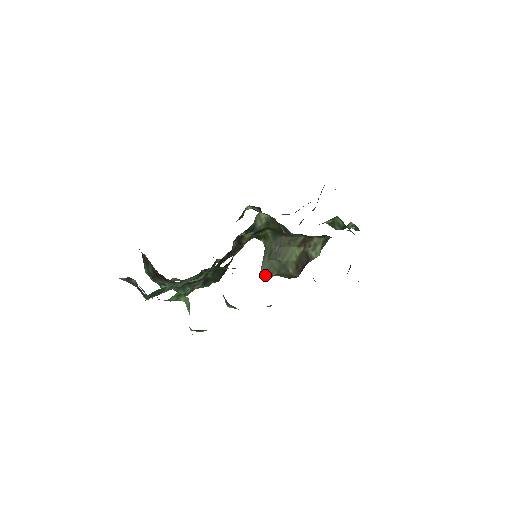
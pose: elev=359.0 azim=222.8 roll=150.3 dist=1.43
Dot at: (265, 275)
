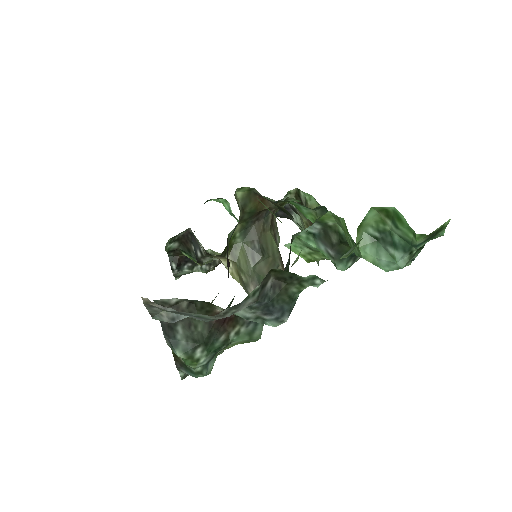
Dot at: occluded
